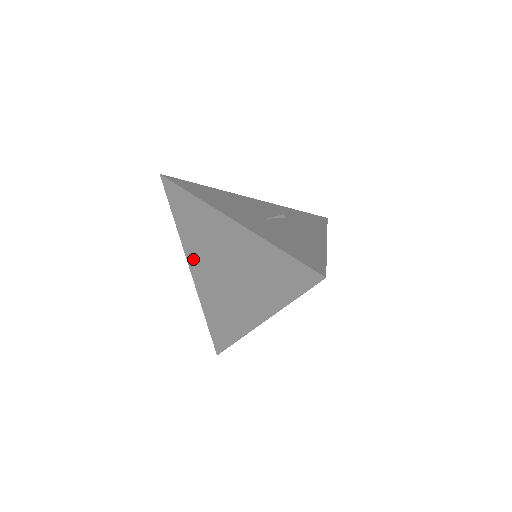
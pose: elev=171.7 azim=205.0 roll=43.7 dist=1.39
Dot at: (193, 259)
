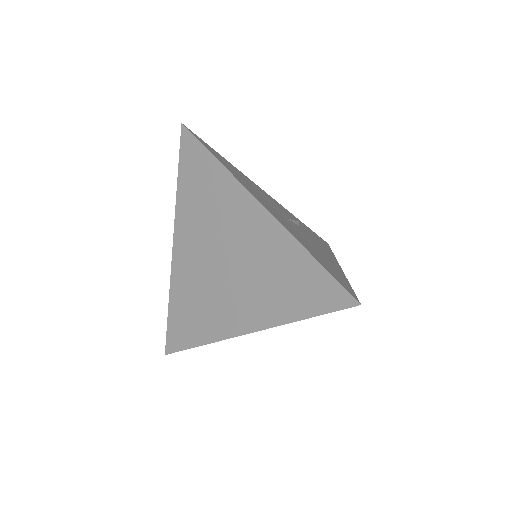
Dot at: (183, 234)
